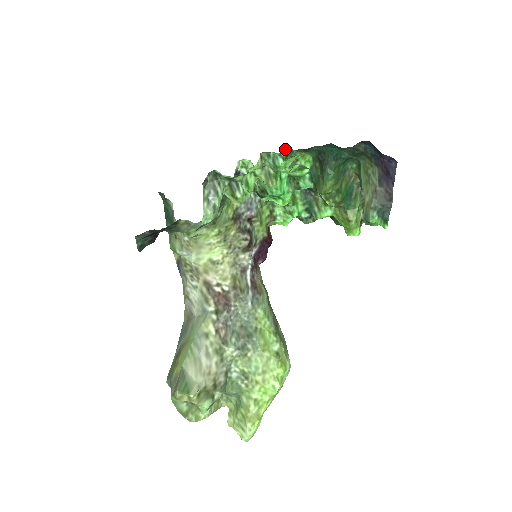
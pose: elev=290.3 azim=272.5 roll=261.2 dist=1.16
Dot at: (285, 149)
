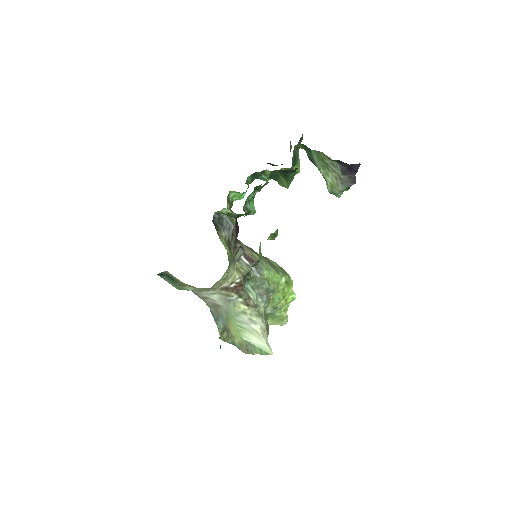
Dot at: occluded
